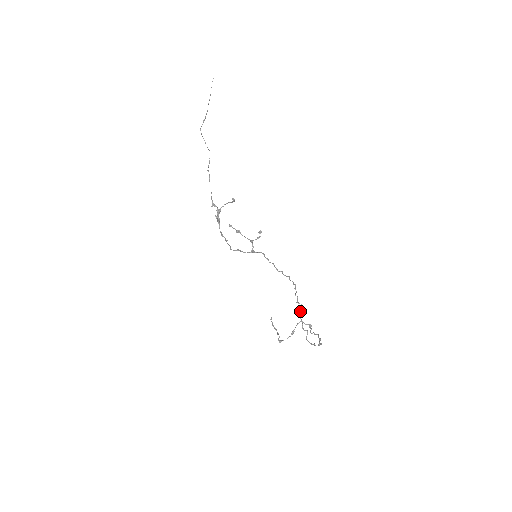
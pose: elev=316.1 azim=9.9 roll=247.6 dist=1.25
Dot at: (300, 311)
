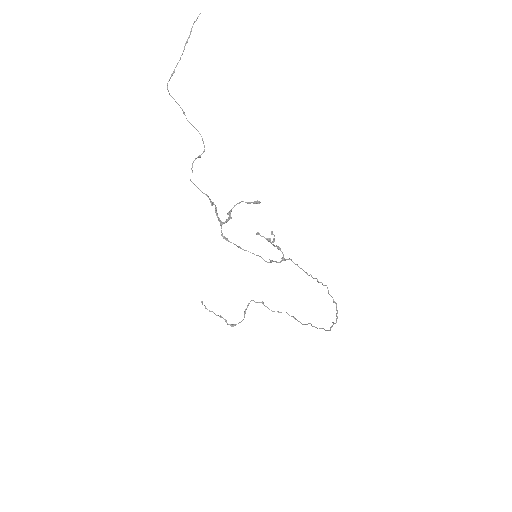
Dot at: (337, 310)
